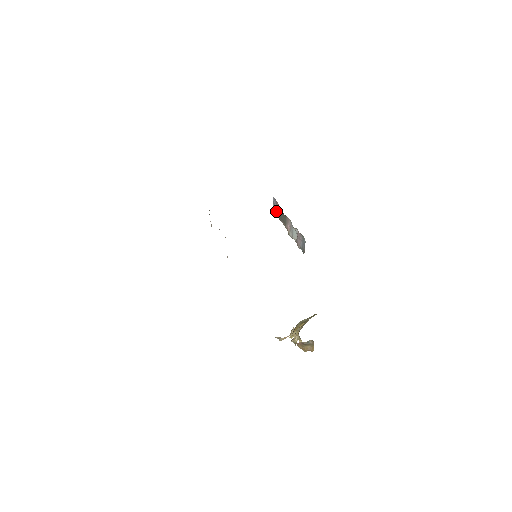
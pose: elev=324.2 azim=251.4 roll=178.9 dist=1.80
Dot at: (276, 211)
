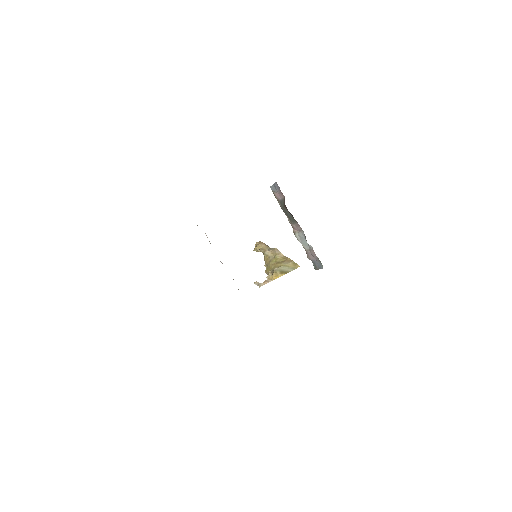
Dot at: (277, 195)
